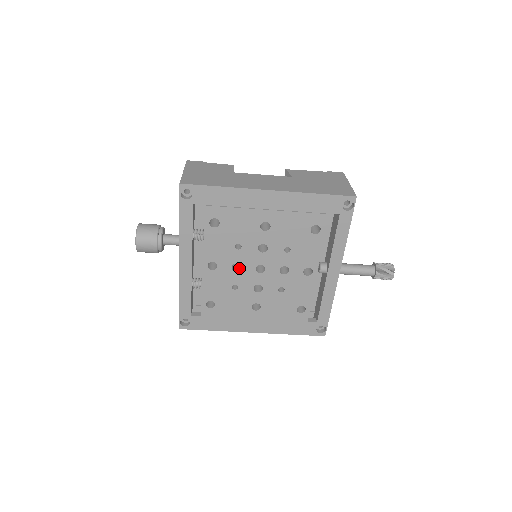
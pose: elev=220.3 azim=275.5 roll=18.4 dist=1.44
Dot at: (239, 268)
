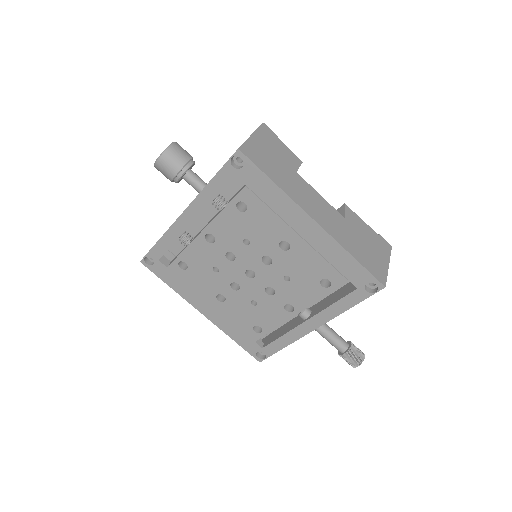
Dot at: (232, 257)
